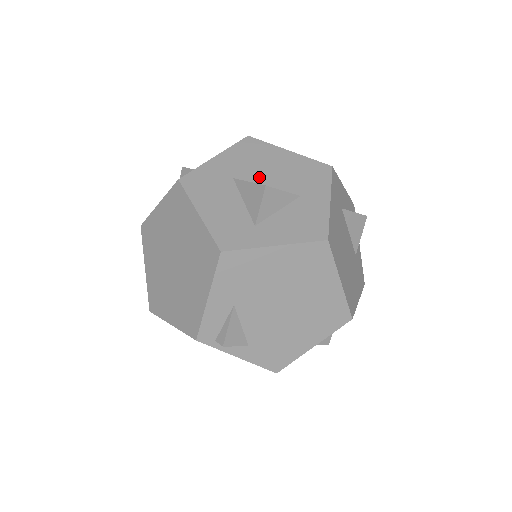
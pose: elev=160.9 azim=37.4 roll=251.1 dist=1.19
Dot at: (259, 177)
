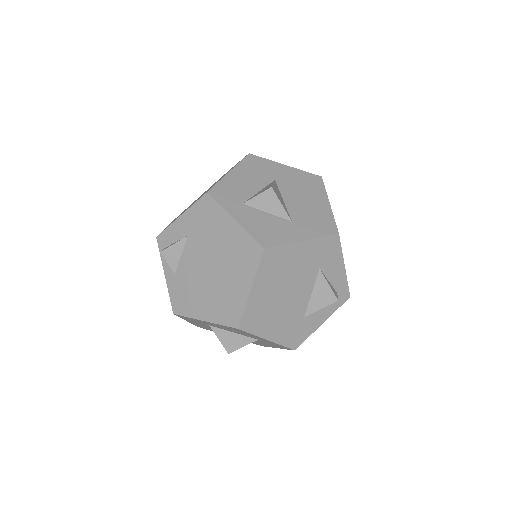
Dot at: (289, 193)
